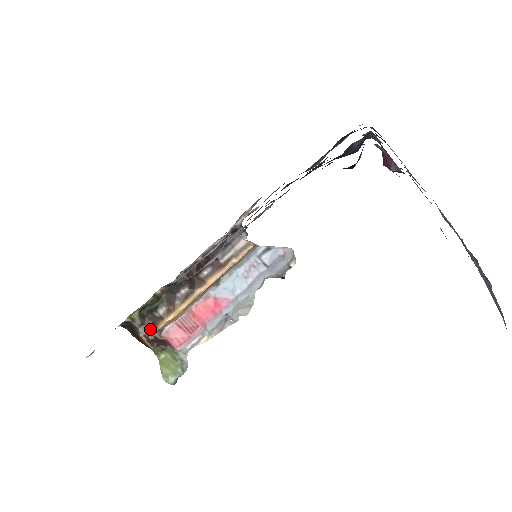
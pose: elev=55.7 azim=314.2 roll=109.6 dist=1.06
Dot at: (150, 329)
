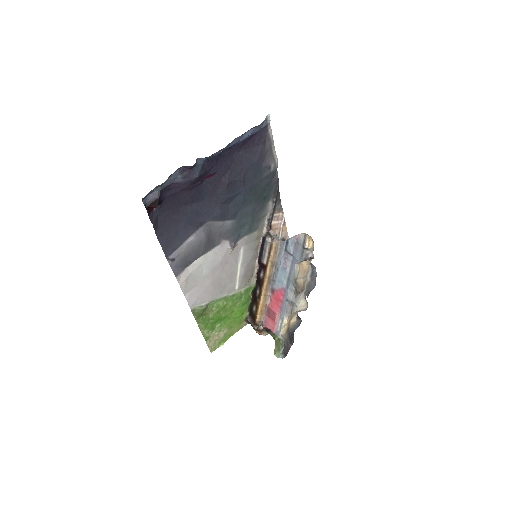
Dot at: (255, 322)
